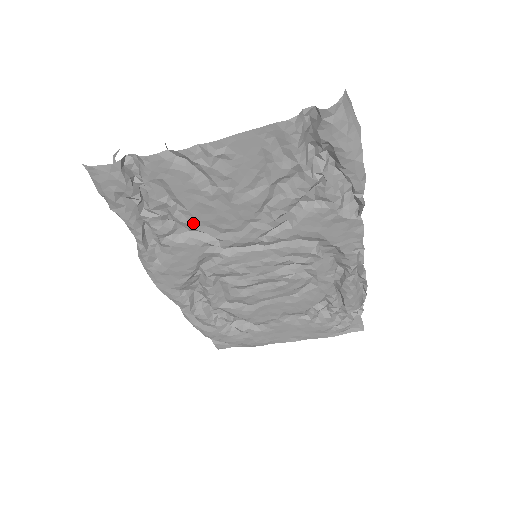
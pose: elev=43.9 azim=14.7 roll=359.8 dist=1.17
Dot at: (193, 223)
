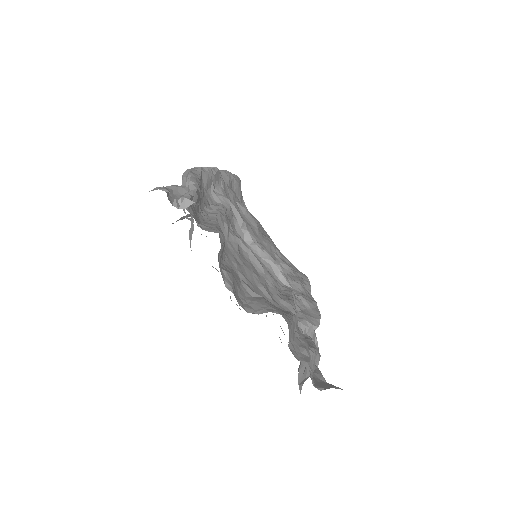
Dot at: occluded
